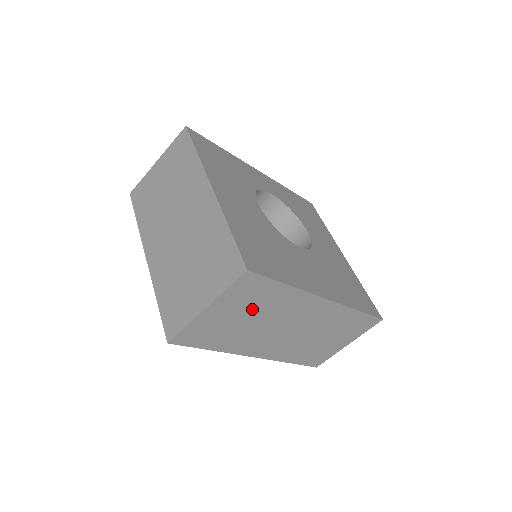
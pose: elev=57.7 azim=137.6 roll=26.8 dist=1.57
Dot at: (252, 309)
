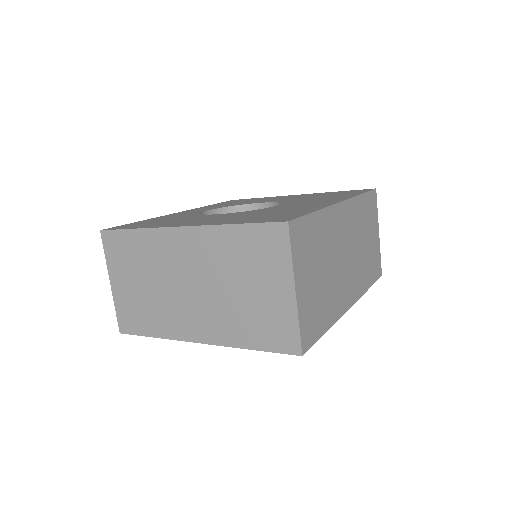
Dot at: (317, 259)
